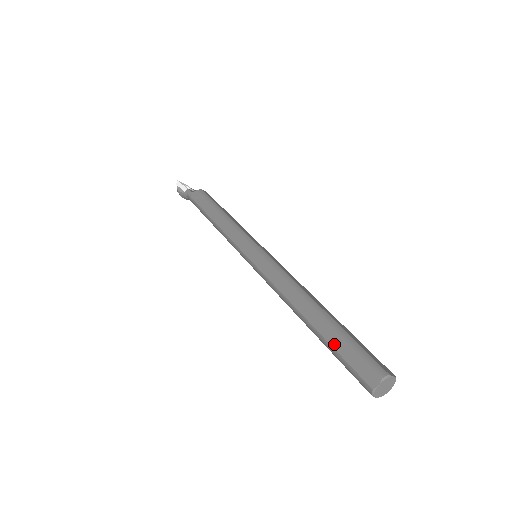
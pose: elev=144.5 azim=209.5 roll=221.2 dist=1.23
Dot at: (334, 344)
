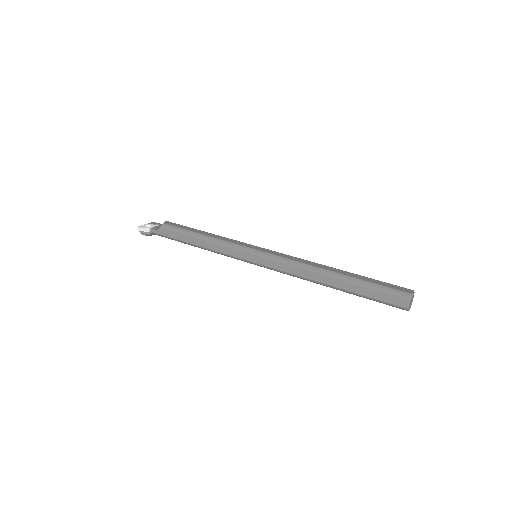
Dot at: (364, 293)
